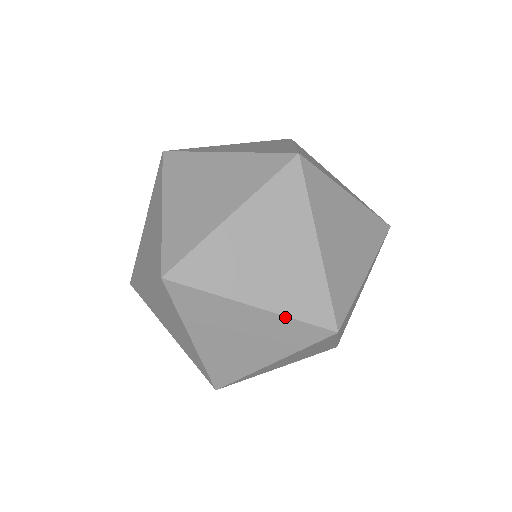
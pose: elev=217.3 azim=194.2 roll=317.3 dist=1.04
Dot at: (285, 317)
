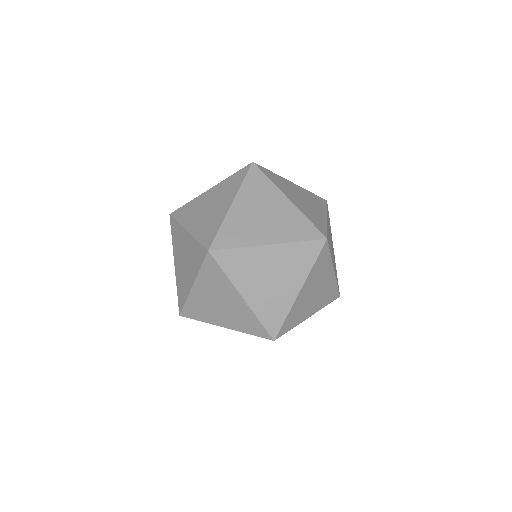
Dot at: (195, 239)
